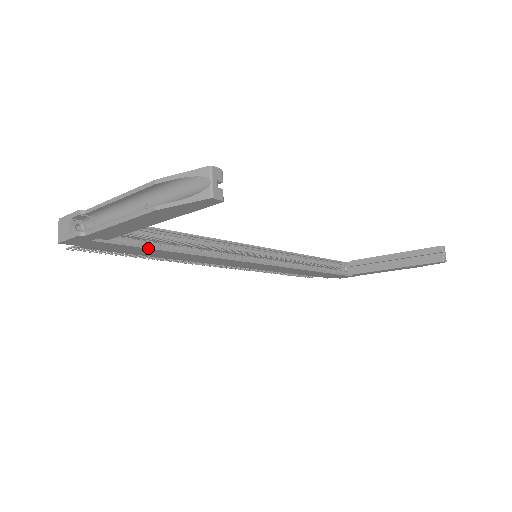
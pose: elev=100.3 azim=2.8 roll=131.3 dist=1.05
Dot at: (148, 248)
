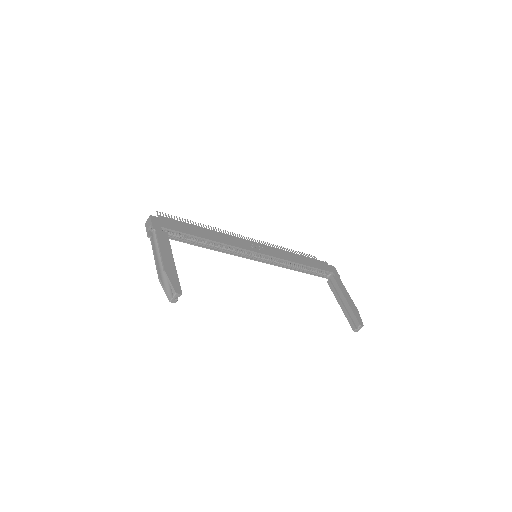
Dot at: occluded
